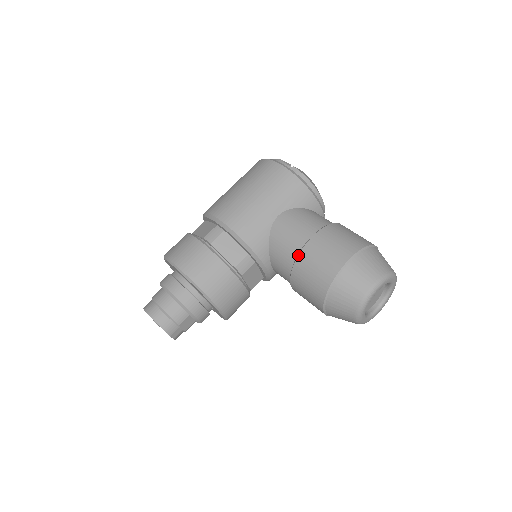
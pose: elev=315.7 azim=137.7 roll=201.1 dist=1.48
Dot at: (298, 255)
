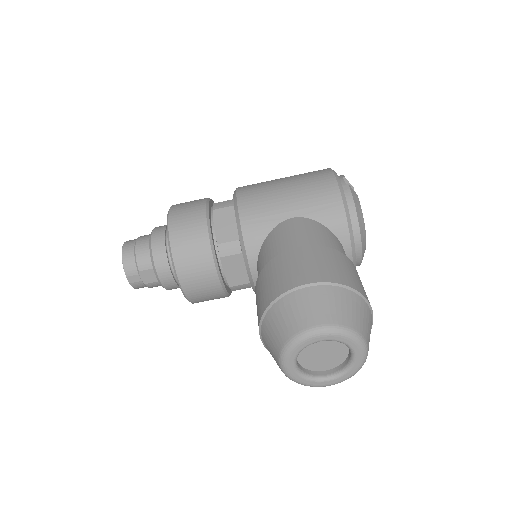
Dot at: (273, 258)
